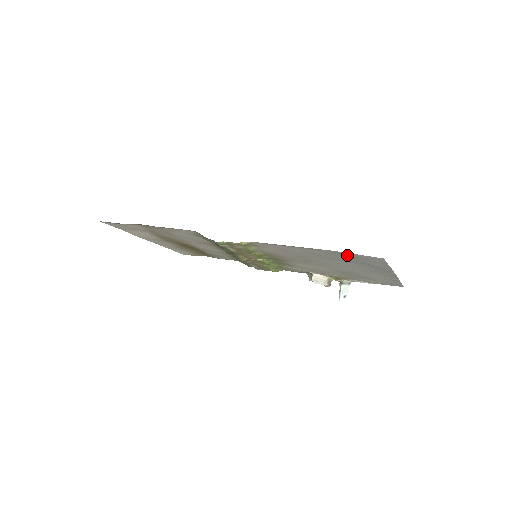
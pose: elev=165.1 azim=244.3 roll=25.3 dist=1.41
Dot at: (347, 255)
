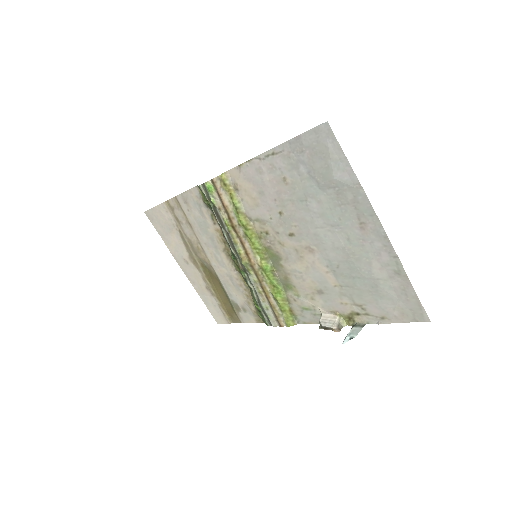
Dot at: (303, 151)
